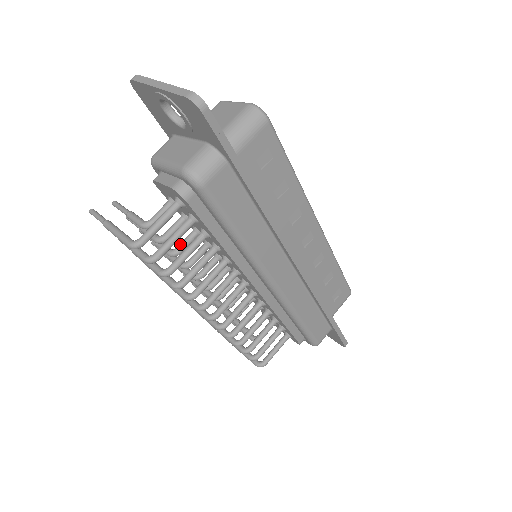
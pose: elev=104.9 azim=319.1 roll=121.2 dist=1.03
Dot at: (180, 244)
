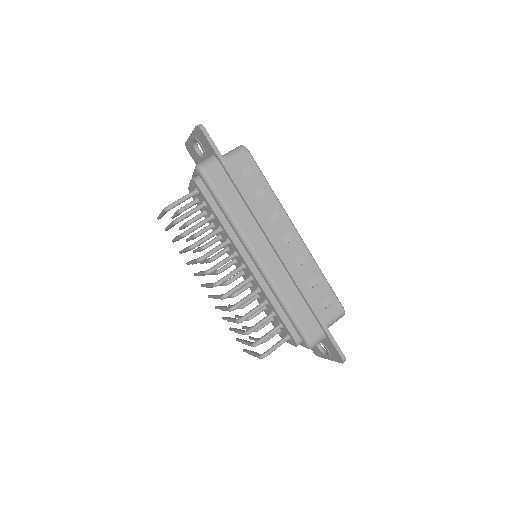
Dot at: (200, 230)
